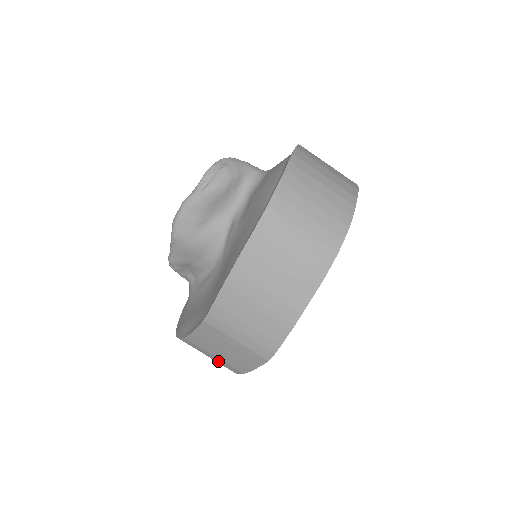
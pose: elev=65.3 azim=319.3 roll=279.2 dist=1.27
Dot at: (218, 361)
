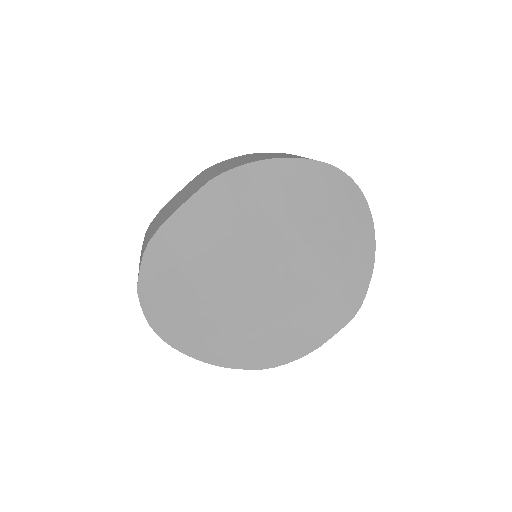
Dot at: occluded
